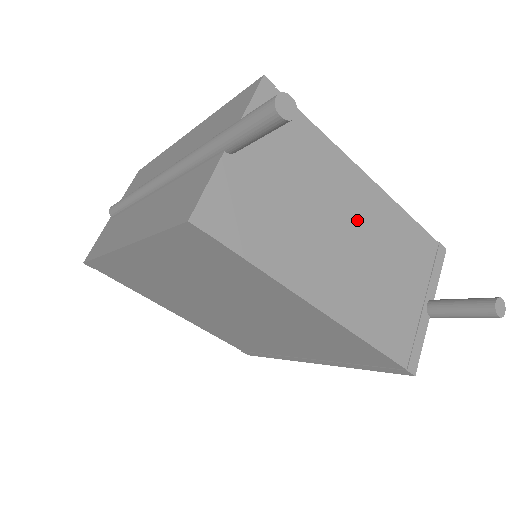
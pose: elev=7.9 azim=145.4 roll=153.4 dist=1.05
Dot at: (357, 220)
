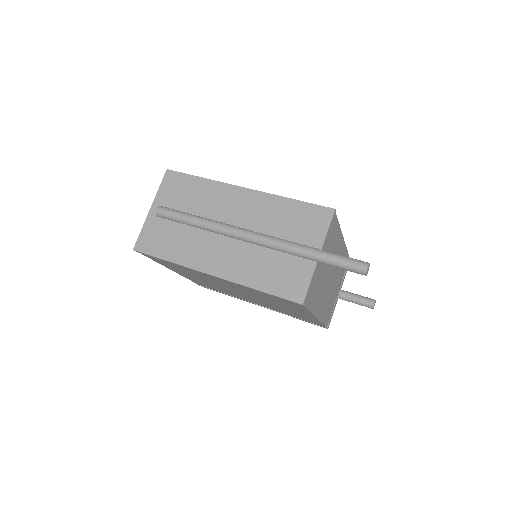
Dot at: occluded
